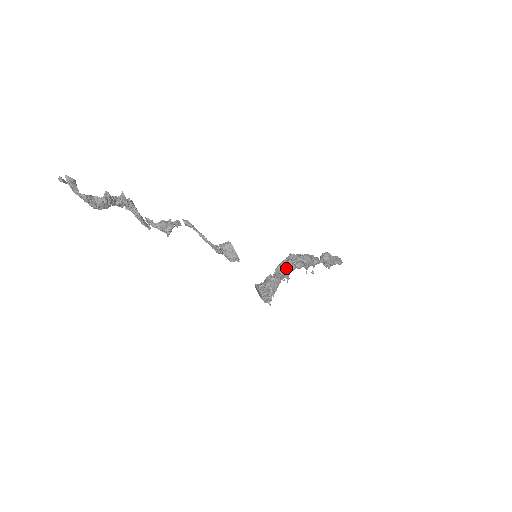
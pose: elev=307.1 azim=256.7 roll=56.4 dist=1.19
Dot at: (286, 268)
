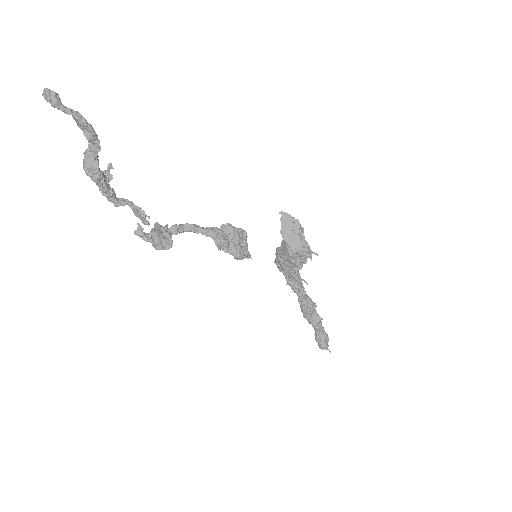
Dot at: occluded
